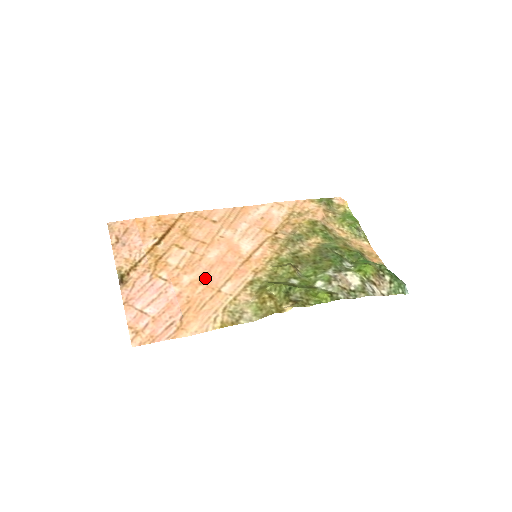
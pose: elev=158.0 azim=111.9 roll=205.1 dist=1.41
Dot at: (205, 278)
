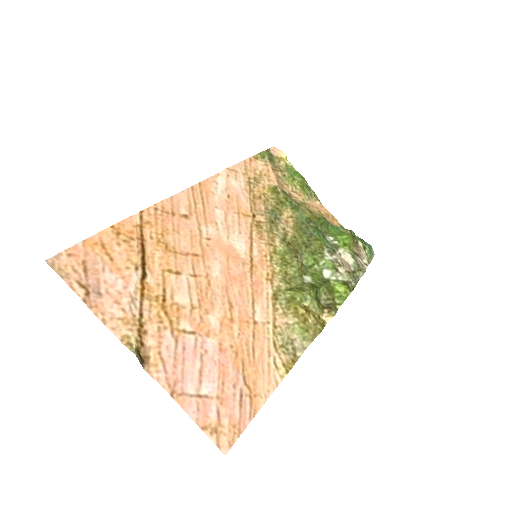
Dot at: (231, 310)
